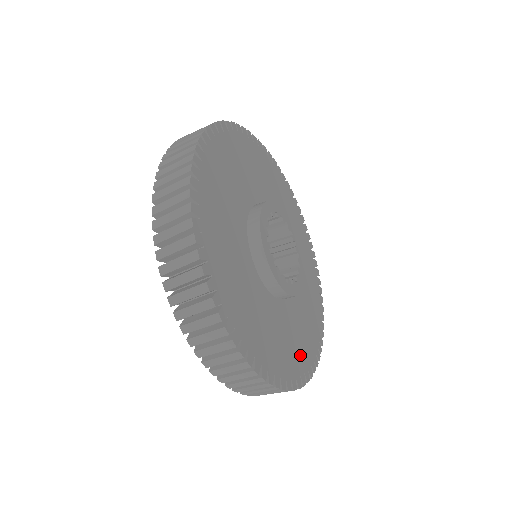
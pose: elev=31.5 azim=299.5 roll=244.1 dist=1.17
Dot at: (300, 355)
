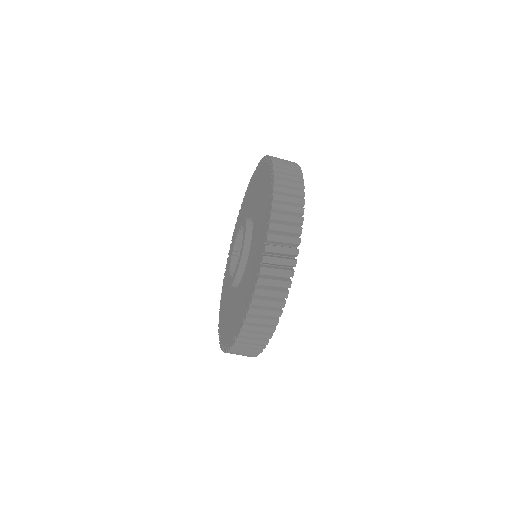
Dot at: occluded
